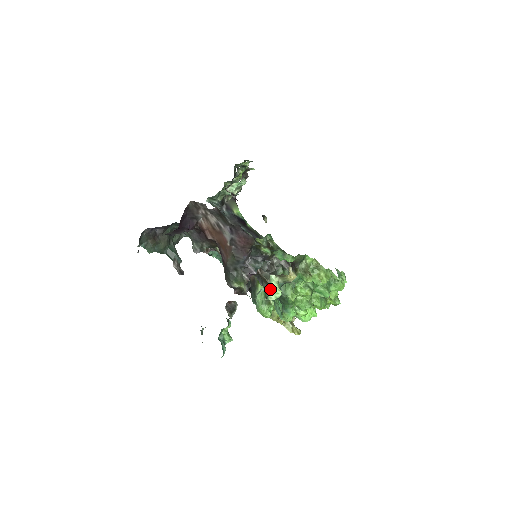
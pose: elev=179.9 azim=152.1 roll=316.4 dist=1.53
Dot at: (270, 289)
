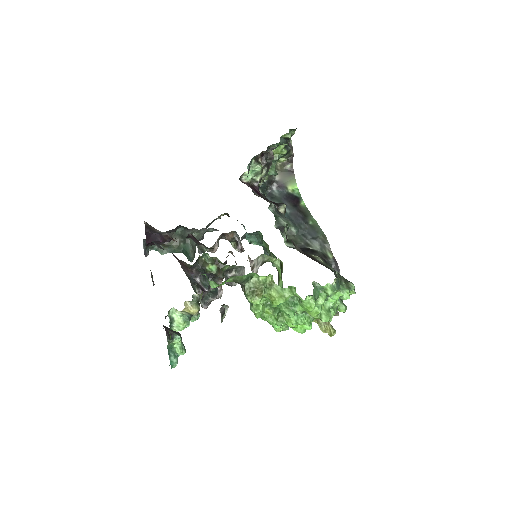
Dot at: occluded
